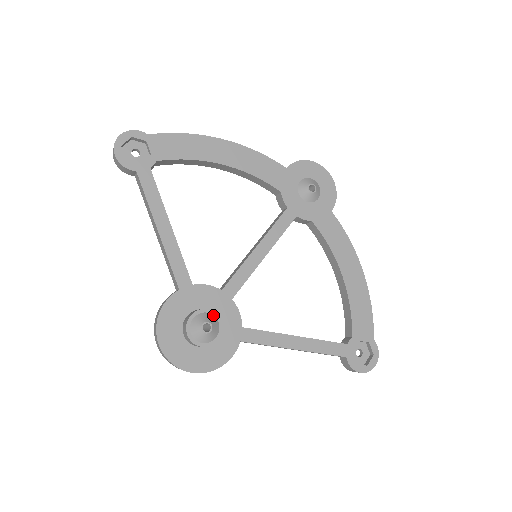
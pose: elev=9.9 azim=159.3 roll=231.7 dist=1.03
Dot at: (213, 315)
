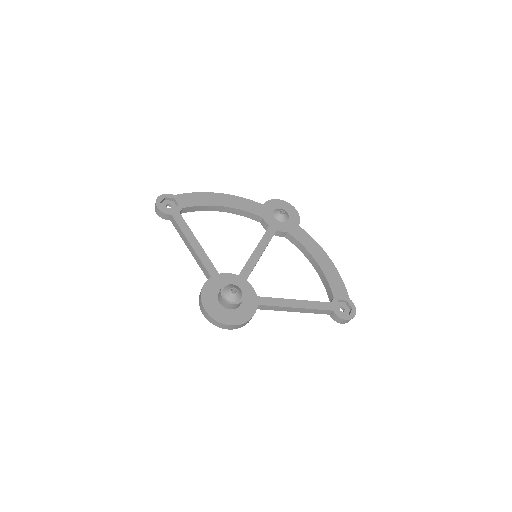
Dot at: (236, 285)
